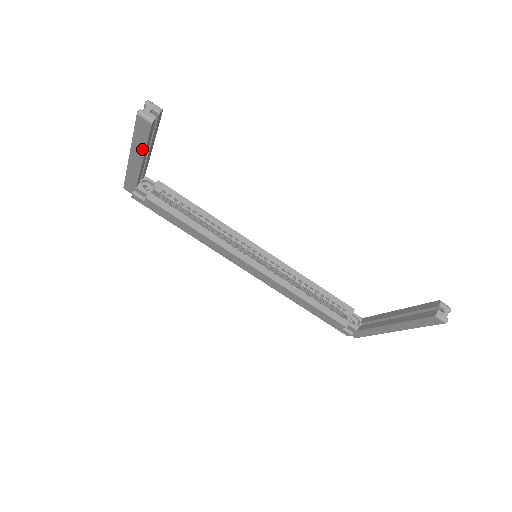
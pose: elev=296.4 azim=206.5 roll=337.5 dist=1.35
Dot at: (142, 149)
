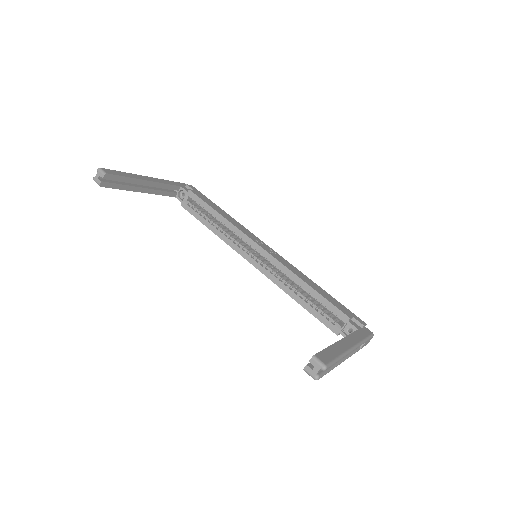
Dot at: (129, 190)
